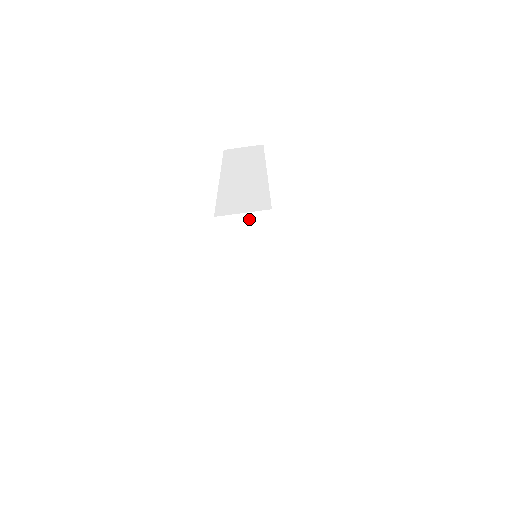
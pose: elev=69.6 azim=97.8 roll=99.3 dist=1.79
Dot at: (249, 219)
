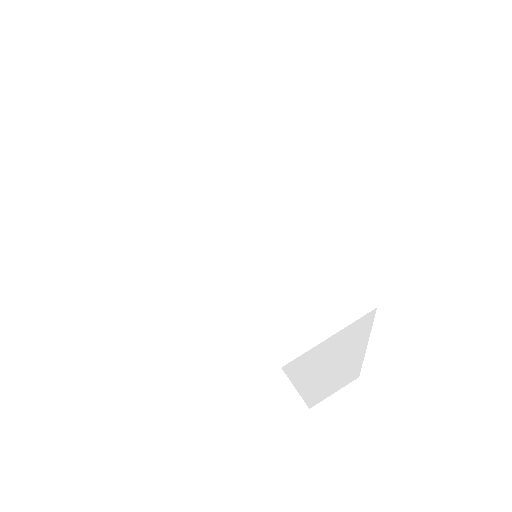
Dot at: (161, 76)
